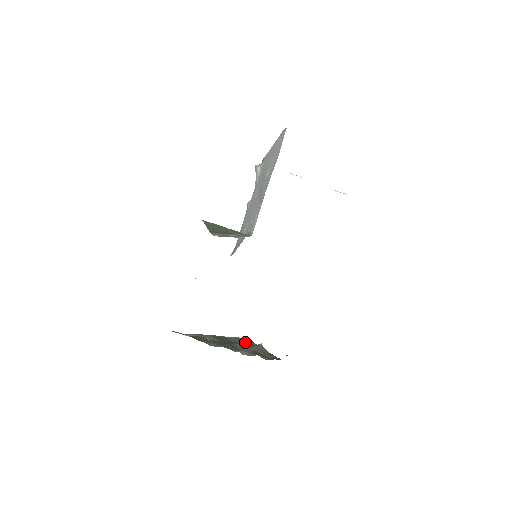
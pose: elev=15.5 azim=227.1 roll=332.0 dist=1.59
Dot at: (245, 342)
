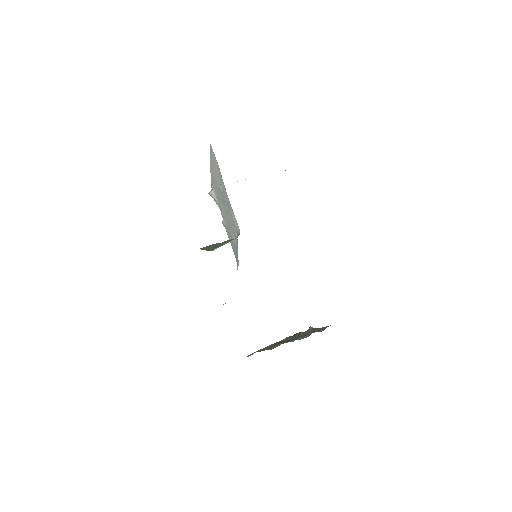
Dot at: (297, 334)
